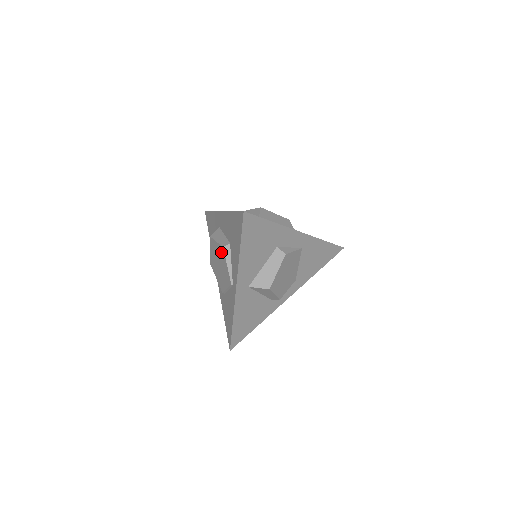
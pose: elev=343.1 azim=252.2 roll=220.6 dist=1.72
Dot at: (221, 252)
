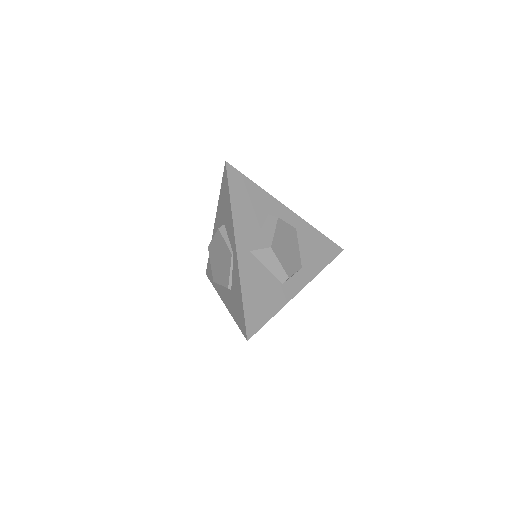
Dot at: (218, 239)
